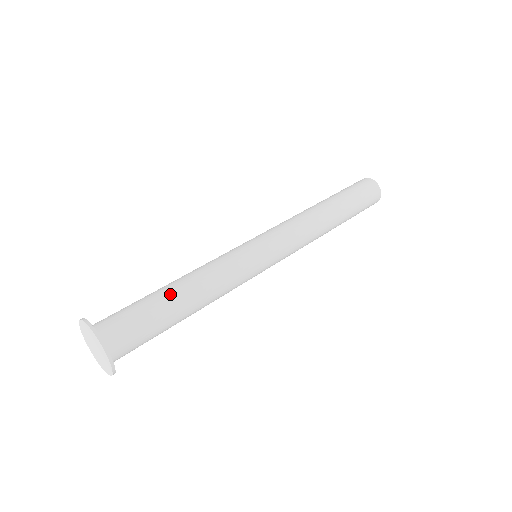
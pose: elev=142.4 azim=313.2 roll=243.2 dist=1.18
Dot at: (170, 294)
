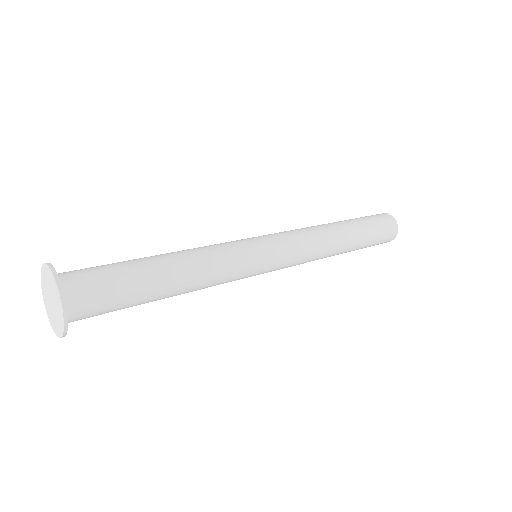
Dot at: (157, 273)
